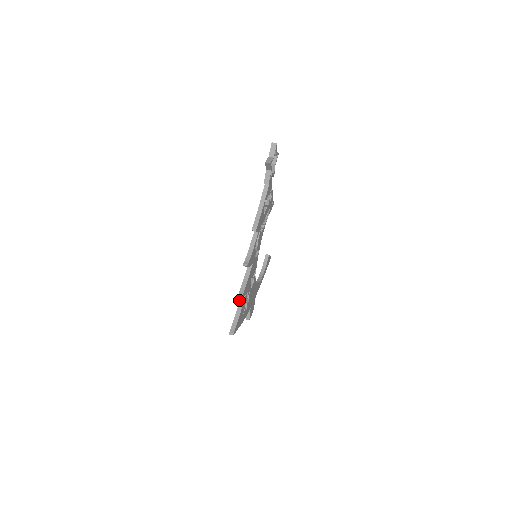
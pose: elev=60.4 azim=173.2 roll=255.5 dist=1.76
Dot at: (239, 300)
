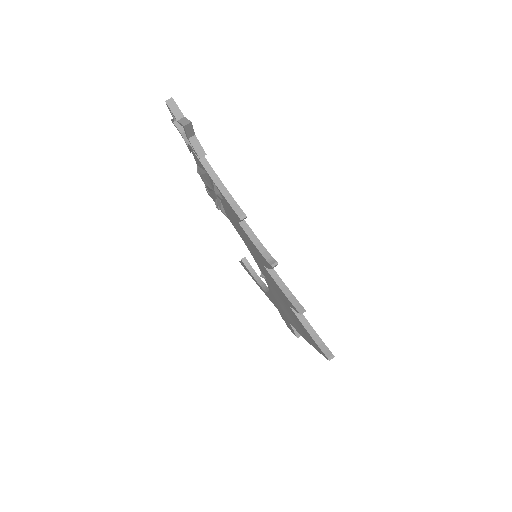
Dot at: occluded
